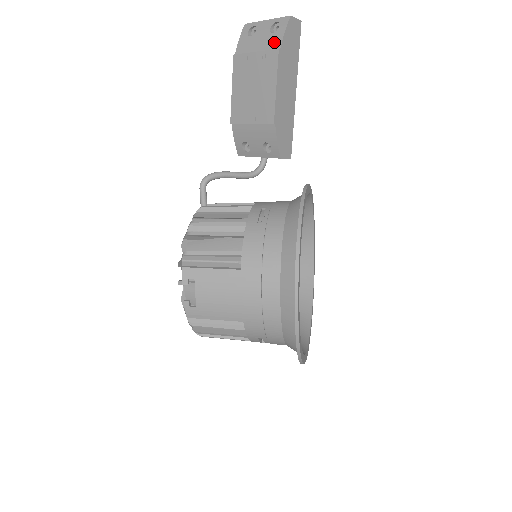
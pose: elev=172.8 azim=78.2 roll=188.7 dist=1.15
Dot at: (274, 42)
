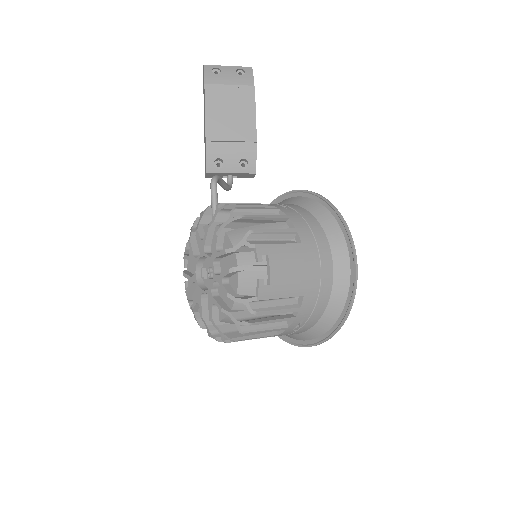
Dot at: (246, 81)
